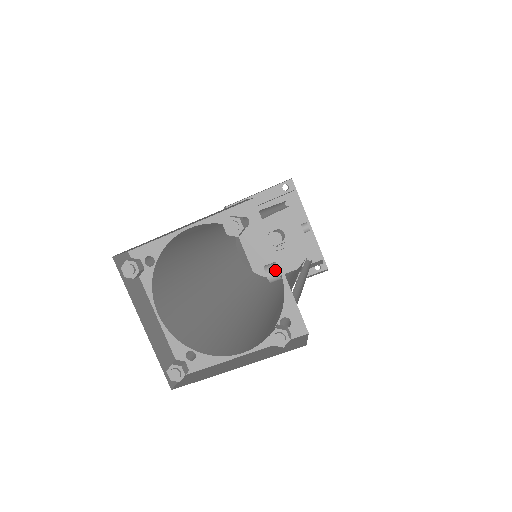
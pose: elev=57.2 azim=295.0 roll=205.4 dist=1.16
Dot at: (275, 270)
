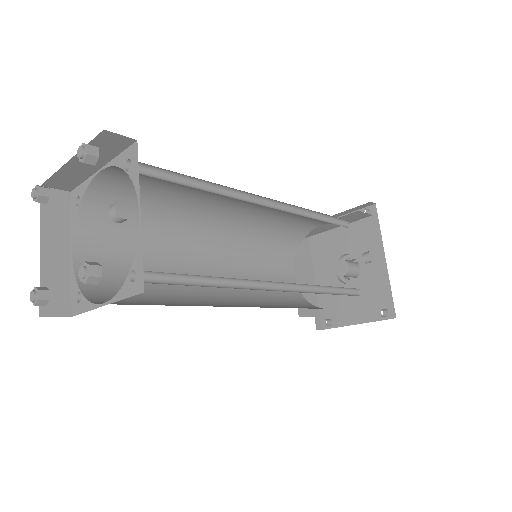
Dot at: (114, 206)
